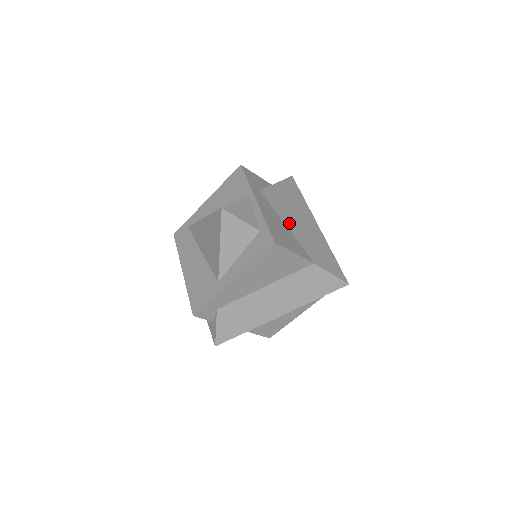
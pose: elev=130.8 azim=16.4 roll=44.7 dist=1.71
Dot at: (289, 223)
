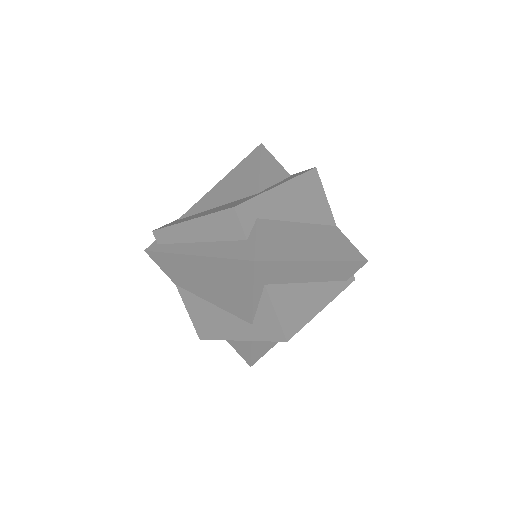
Dot at: occluded
